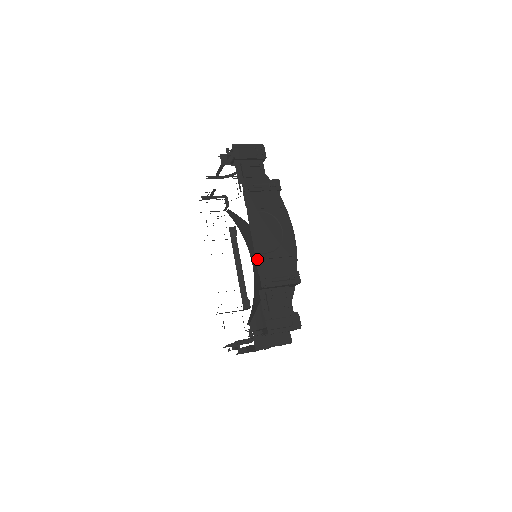
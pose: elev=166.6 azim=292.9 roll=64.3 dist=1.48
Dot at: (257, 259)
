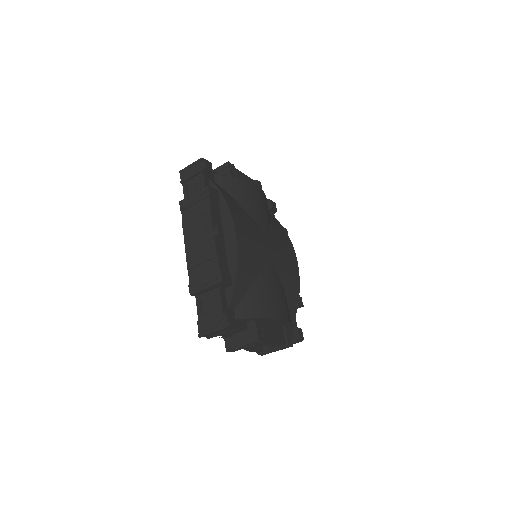
Dot at: (187, 269)
